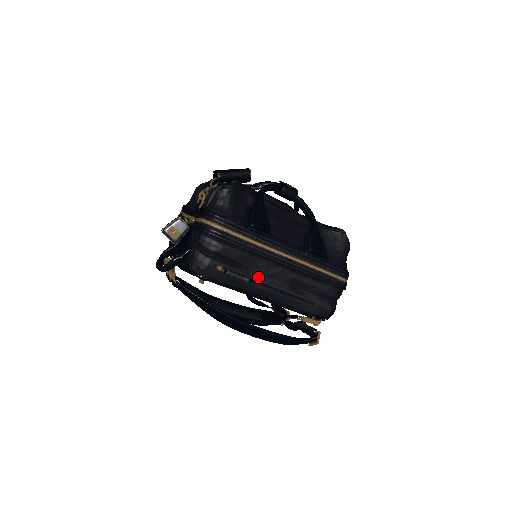
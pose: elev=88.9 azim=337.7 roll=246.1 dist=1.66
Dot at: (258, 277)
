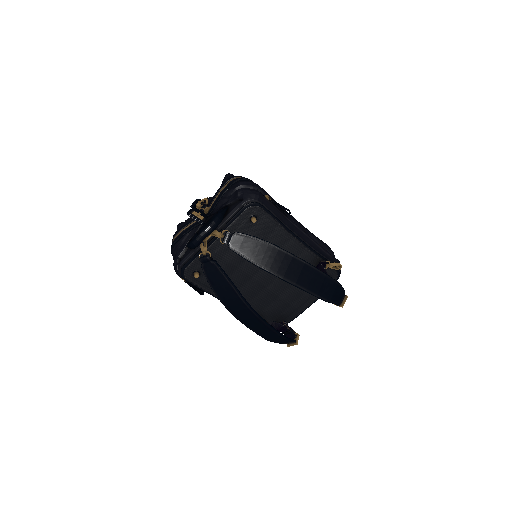
Dot at: occluded
